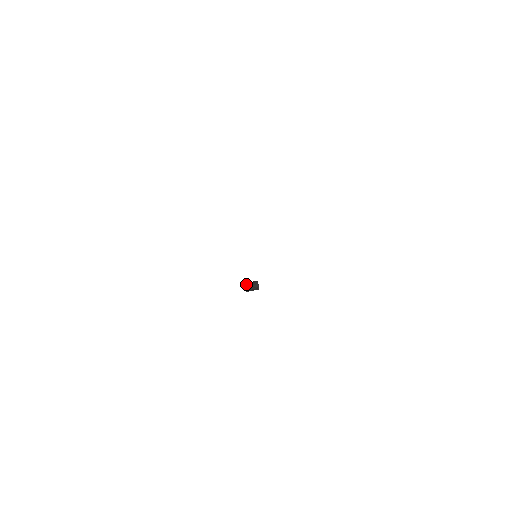
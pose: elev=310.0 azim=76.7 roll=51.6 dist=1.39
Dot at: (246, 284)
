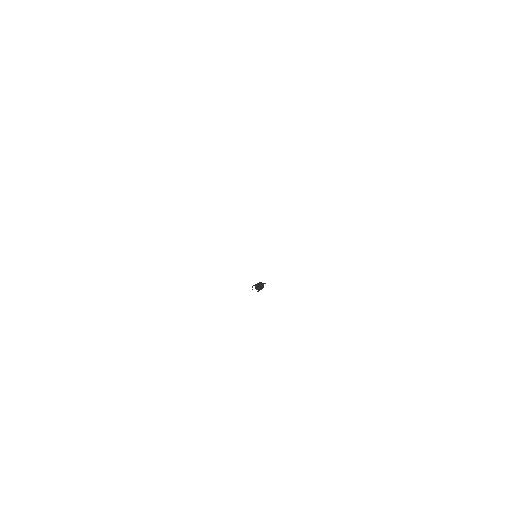
Dot at: (255, 285)
